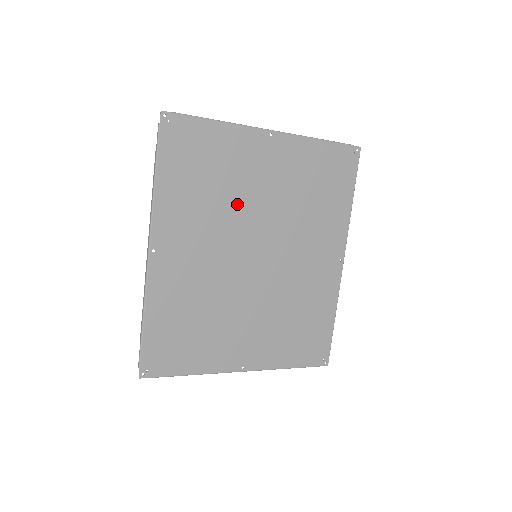
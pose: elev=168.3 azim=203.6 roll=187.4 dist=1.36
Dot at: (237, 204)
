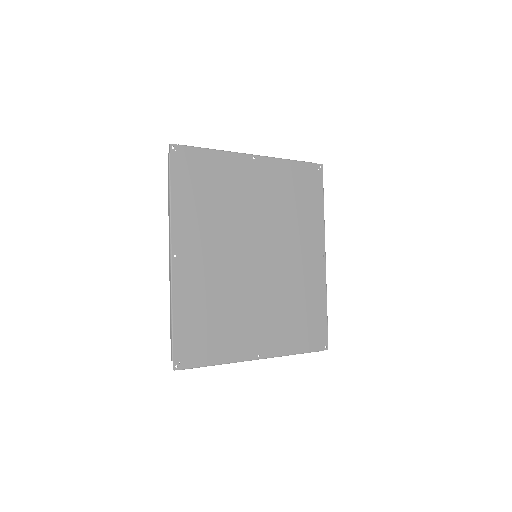
Dot at: (236, 214)
